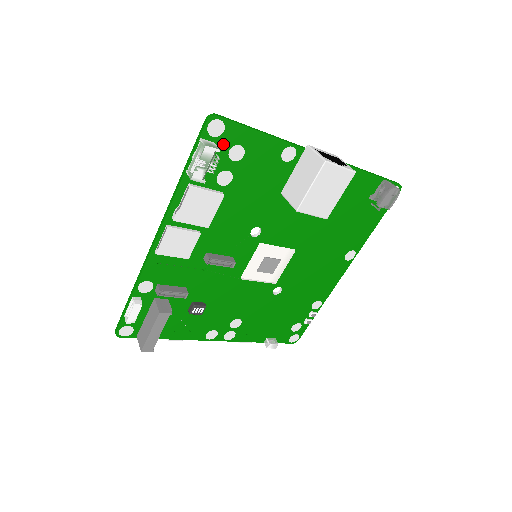
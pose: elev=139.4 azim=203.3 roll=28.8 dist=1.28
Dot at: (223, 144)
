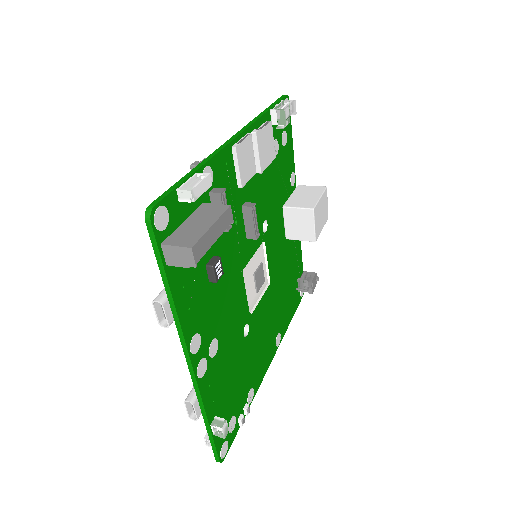
Dot at: occluded
